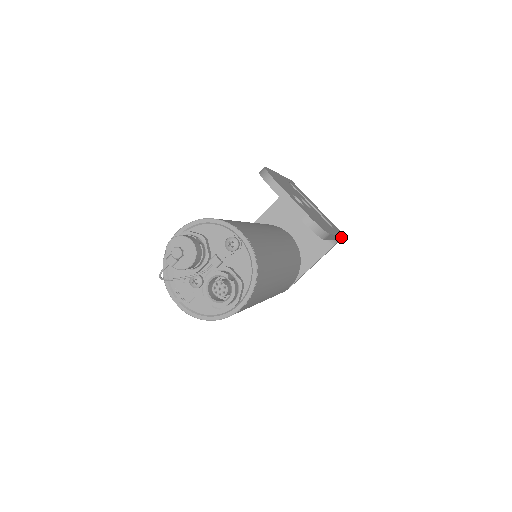
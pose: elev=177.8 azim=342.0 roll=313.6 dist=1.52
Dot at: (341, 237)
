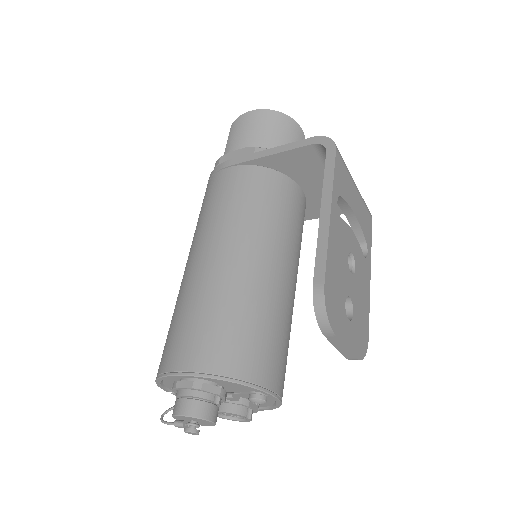
Dot at: occluded
